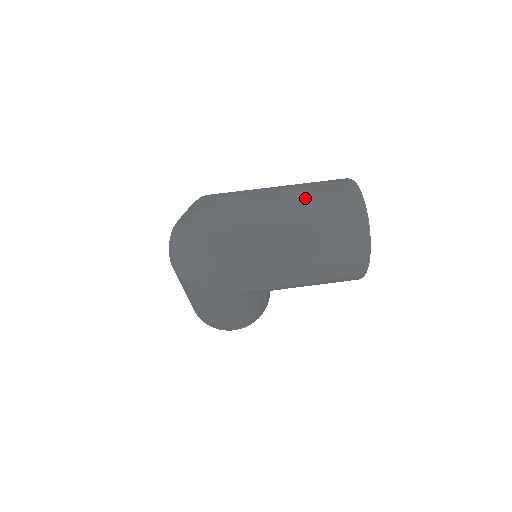
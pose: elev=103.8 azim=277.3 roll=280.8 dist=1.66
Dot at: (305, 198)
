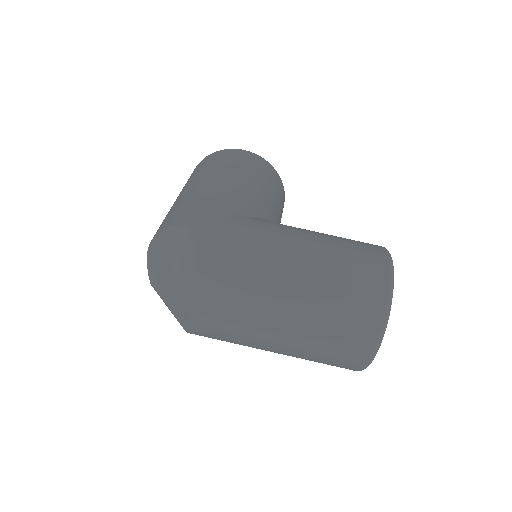
Dot at: (308, 327)
